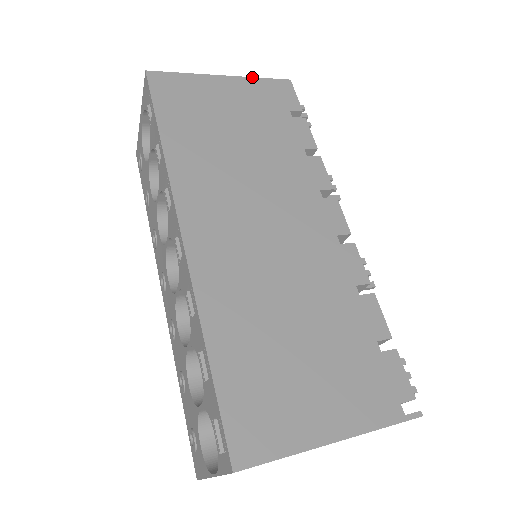
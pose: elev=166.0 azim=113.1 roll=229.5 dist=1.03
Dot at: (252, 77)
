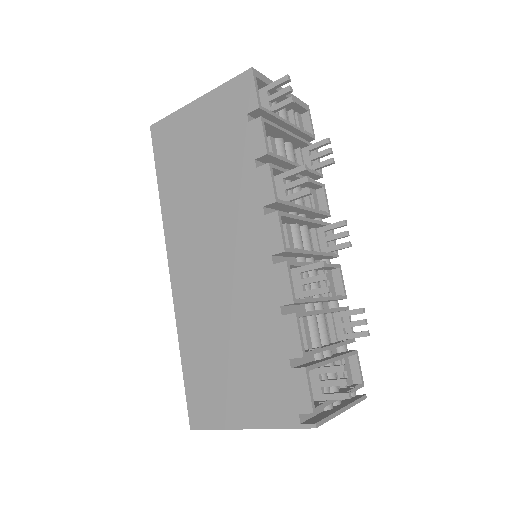
Dot at: (218, 86)
